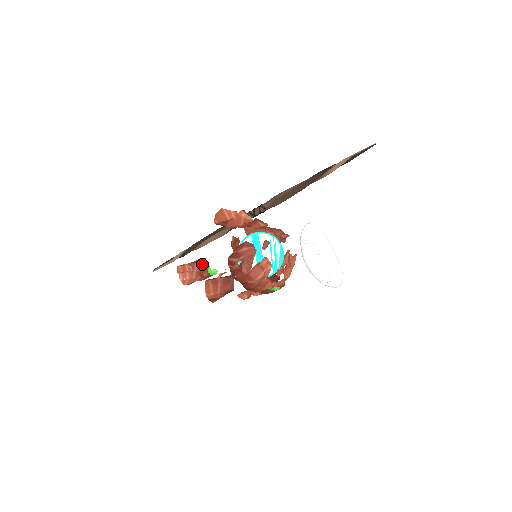
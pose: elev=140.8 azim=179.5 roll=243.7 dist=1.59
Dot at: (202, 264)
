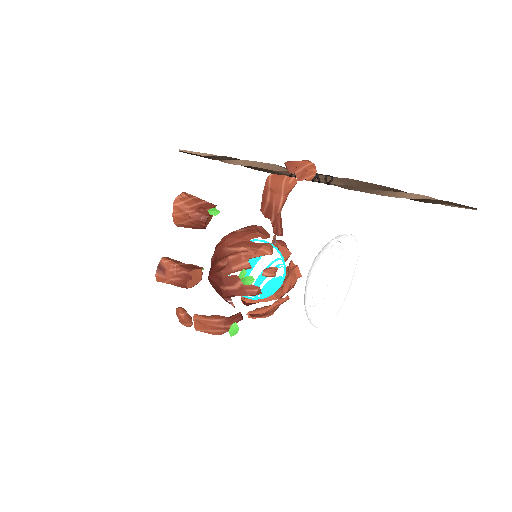
Dot at: (211, 205)
